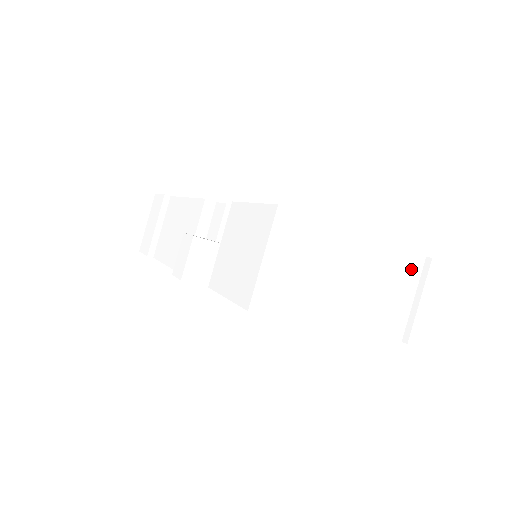
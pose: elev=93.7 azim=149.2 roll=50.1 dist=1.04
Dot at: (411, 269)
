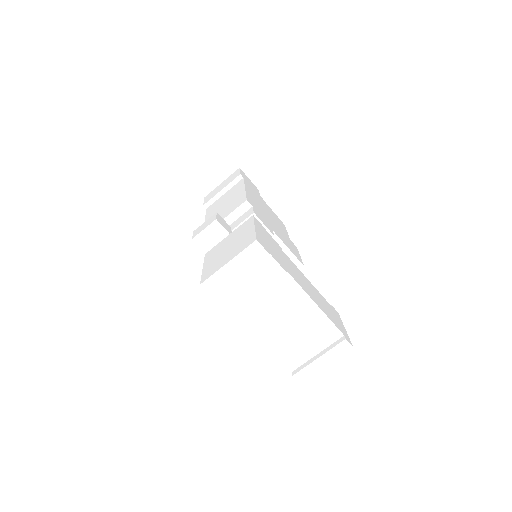
Dot at: (328, 335)
